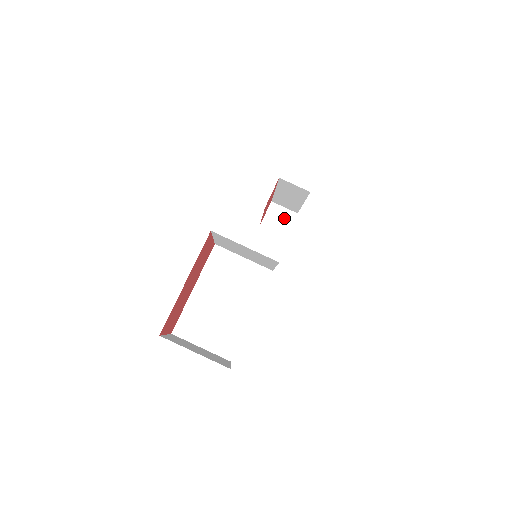
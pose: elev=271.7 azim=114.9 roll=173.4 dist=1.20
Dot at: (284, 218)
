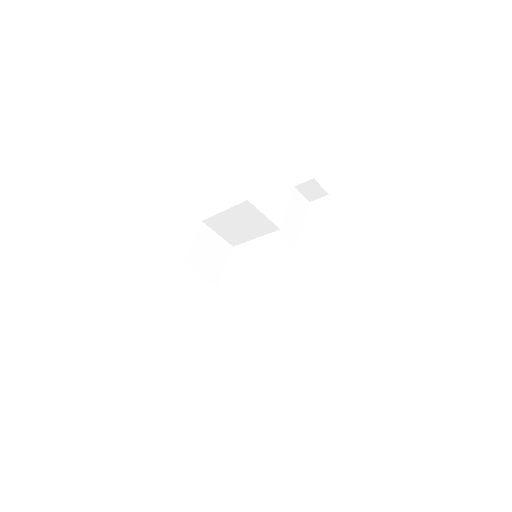
Dot at: (316, 192)
